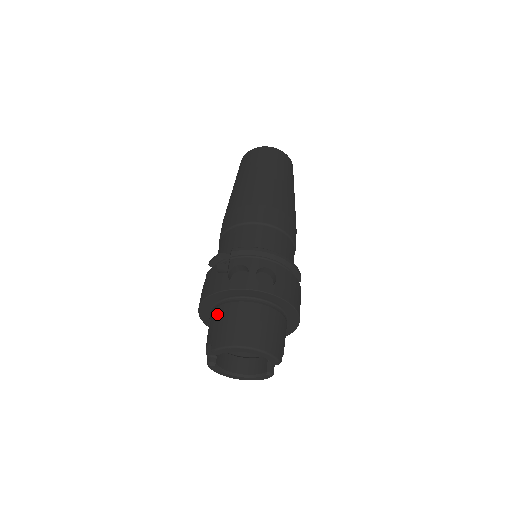
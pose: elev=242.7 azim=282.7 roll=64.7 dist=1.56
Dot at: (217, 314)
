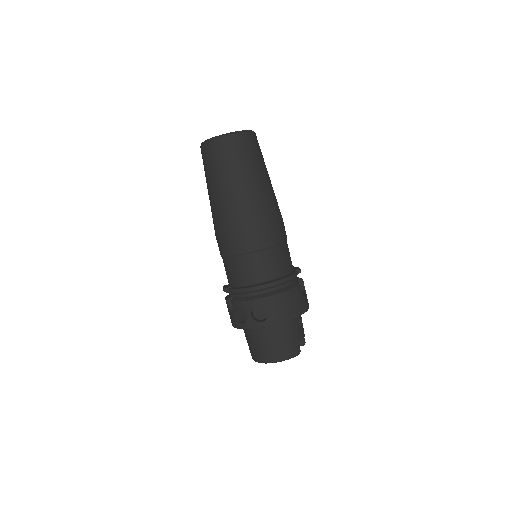
Dot at: occluded
